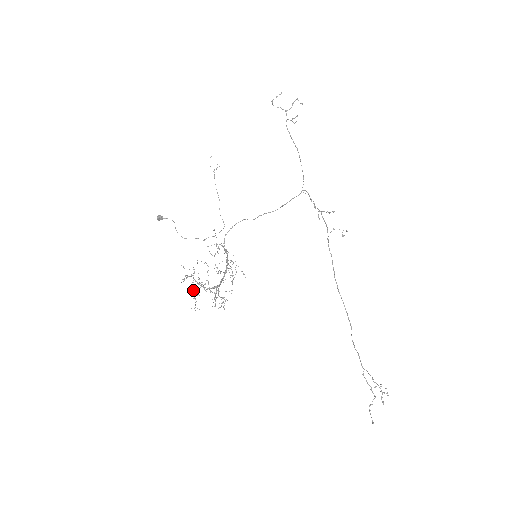
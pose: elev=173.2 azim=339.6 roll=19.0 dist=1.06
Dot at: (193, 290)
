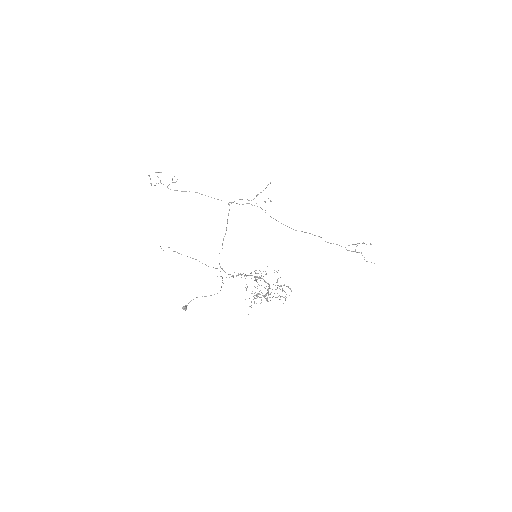
Dot at: occluded
